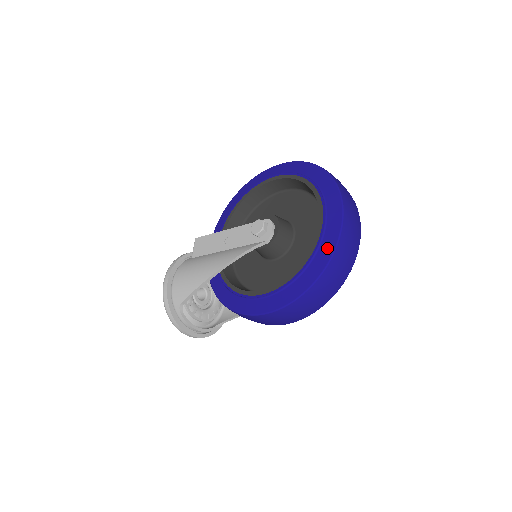
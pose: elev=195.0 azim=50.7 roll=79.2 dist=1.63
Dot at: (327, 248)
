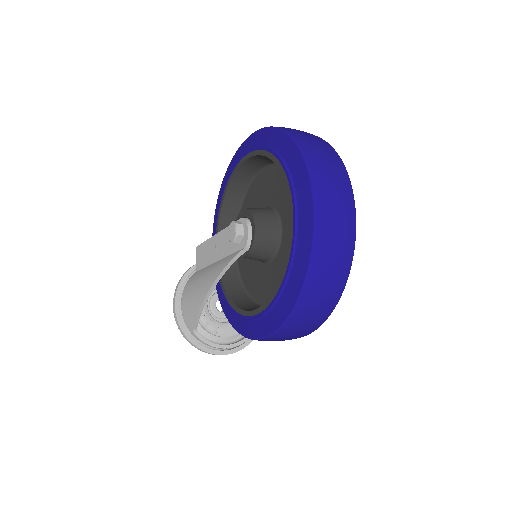
Dot at: (303, 249)
